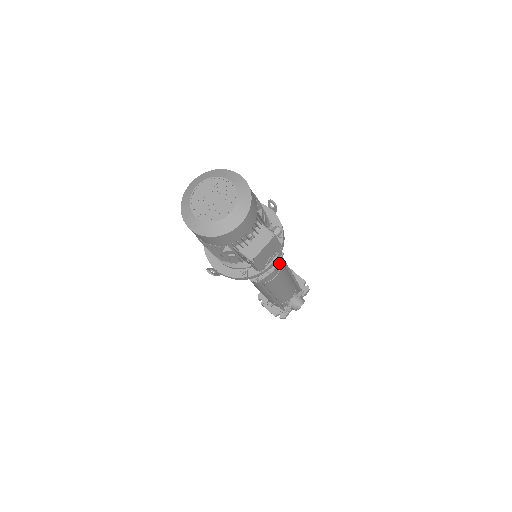
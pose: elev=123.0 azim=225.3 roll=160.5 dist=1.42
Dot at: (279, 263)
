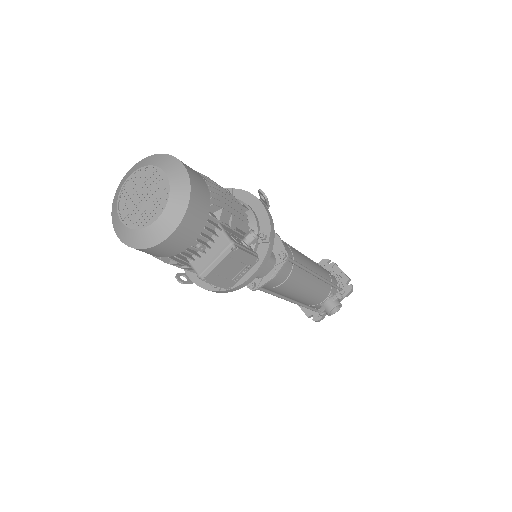
Dot at: (287, 266)
